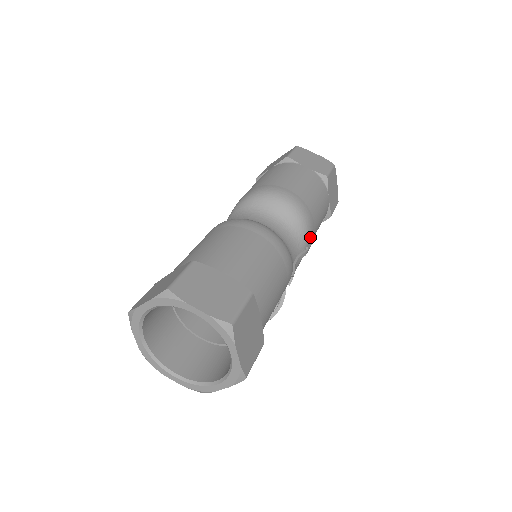
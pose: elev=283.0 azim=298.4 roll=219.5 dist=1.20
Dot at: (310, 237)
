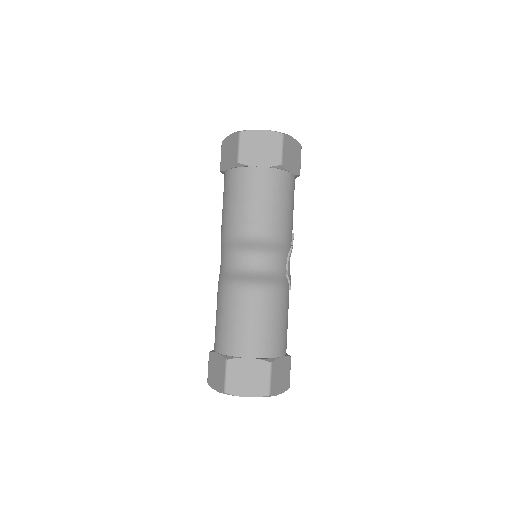
Dot at: (290, 238)
